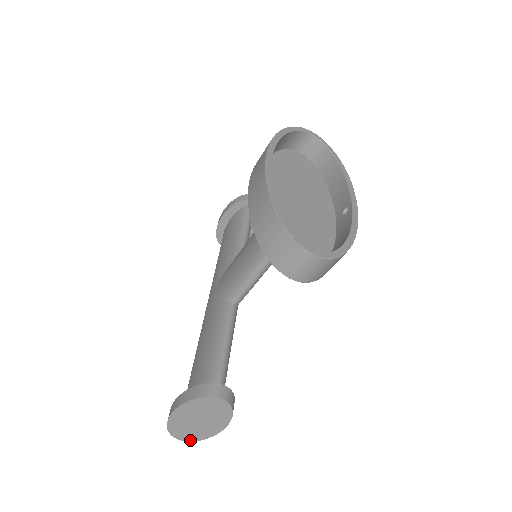
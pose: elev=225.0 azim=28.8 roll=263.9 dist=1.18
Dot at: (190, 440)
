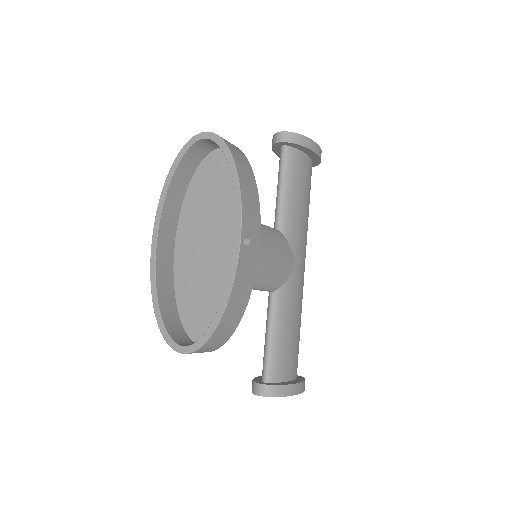
Dot at: occluded
